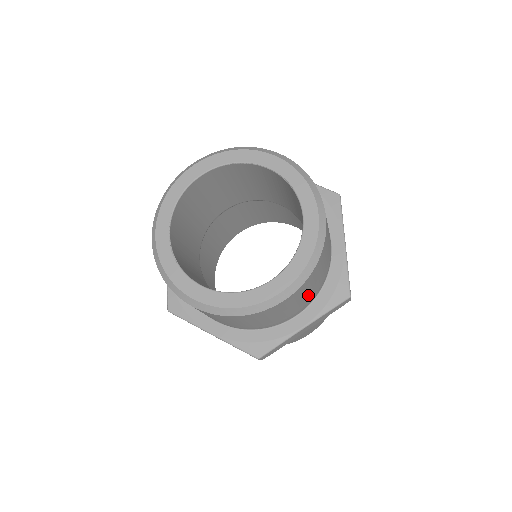
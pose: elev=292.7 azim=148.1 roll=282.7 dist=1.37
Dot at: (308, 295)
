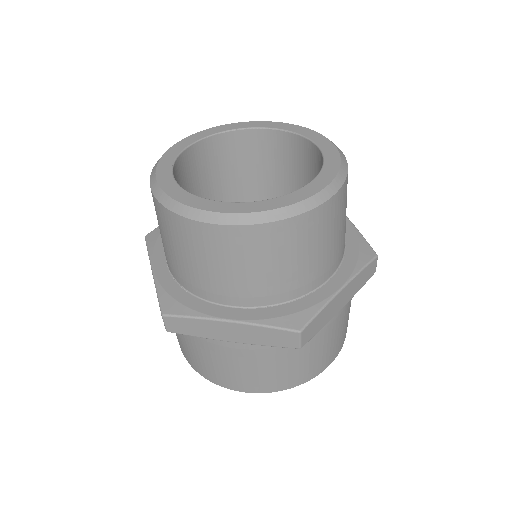
Dot at: (340, 235)
